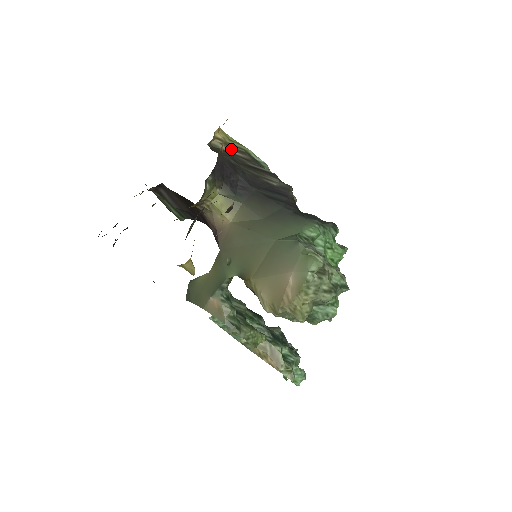
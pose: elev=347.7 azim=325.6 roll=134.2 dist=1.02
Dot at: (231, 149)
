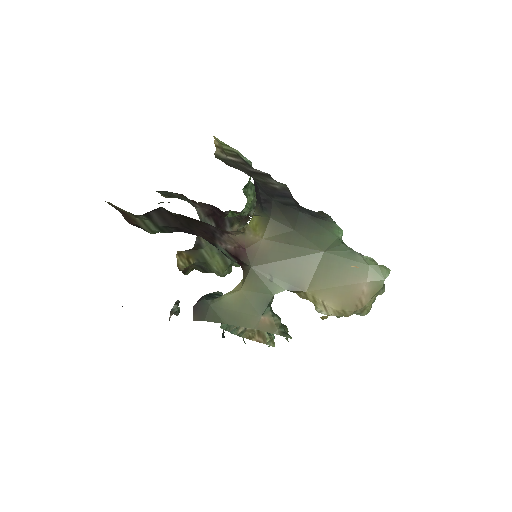
Dot at: (228, 155)
